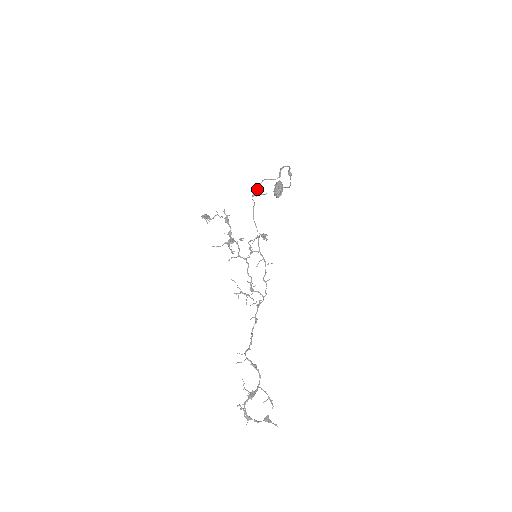
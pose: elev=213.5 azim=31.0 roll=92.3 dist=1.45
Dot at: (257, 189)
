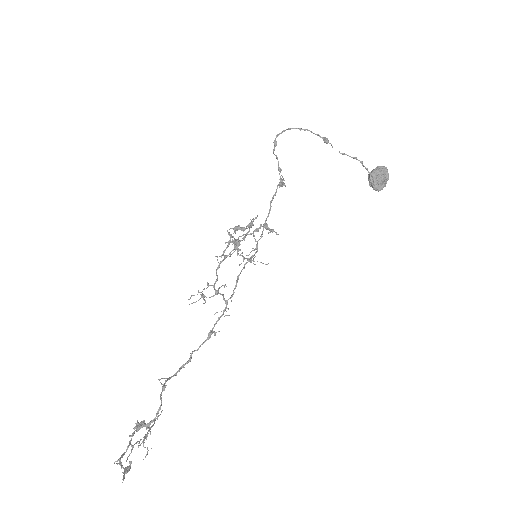
Dot at: (280, 177)
